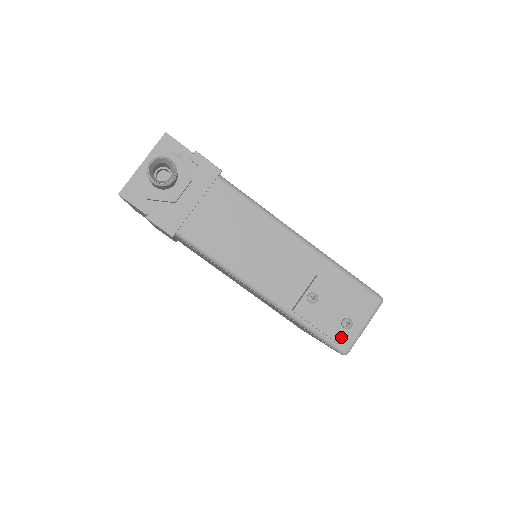
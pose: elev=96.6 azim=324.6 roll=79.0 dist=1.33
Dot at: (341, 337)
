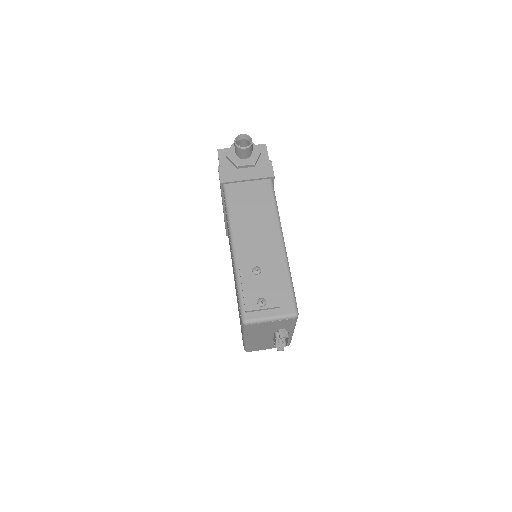
Dot at: (251, 306)
